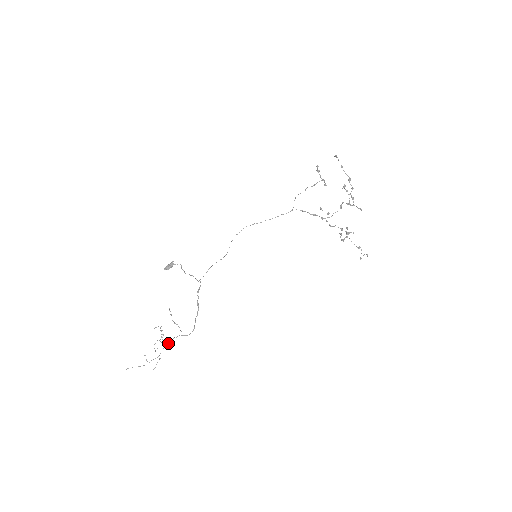
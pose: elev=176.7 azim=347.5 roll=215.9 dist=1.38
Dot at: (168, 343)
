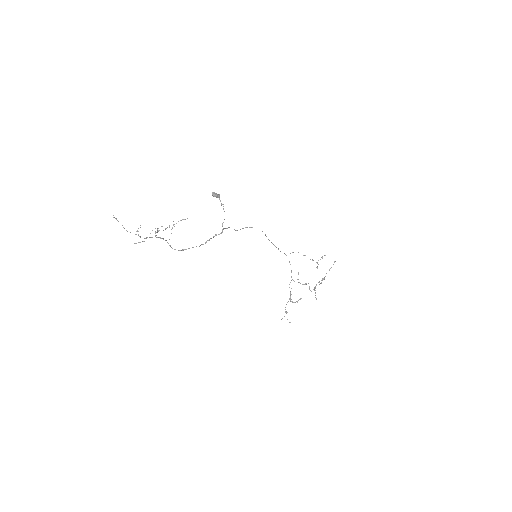
Dot at: (158, 237)
